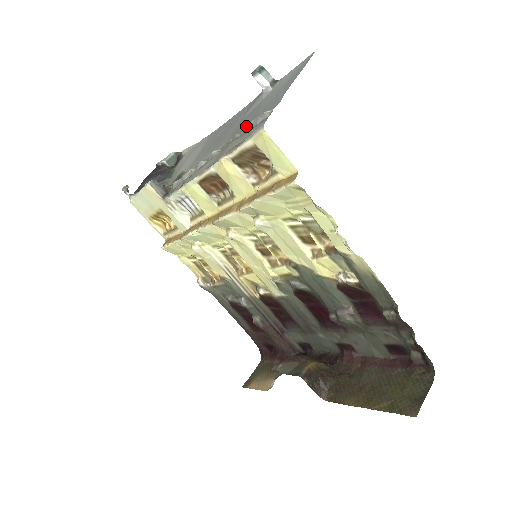
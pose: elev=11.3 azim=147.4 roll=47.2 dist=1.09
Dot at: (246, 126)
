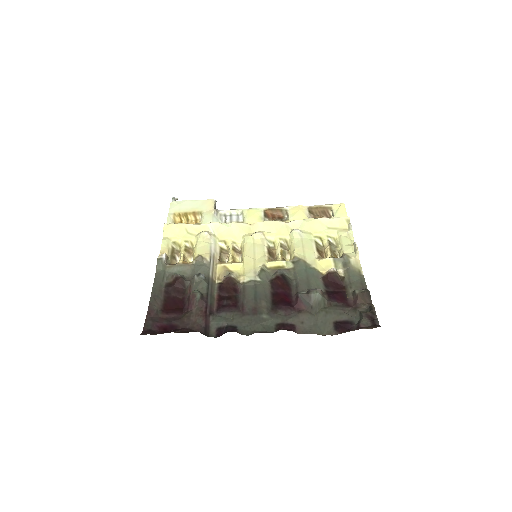
Dot at: occluded
